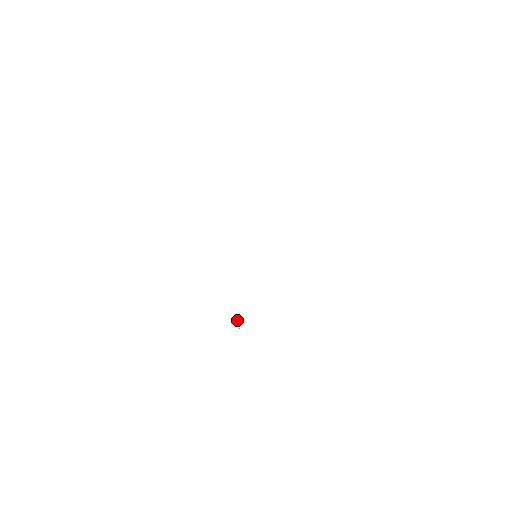
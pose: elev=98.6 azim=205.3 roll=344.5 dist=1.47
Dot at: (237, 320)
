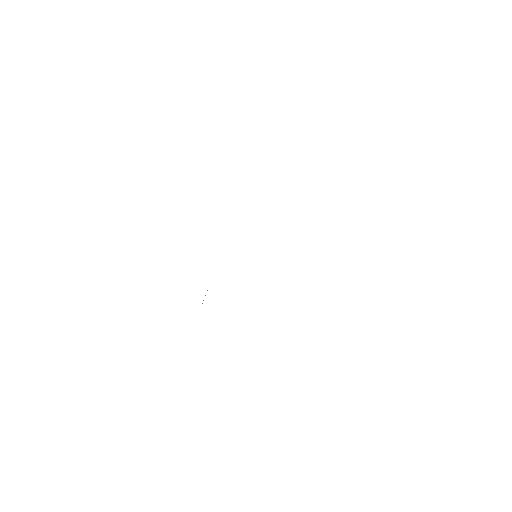
Dot at: occluded
